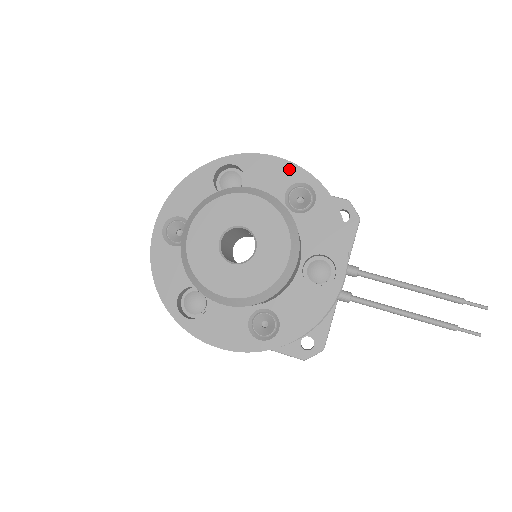
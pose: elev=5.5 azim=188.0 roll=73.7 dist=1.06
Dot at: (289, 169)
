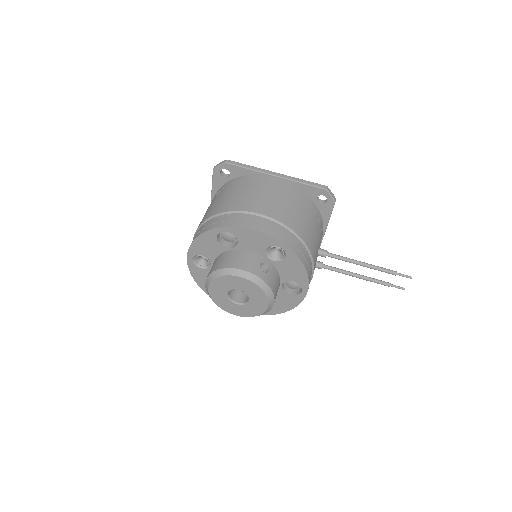
Dot at: (266, 238)
